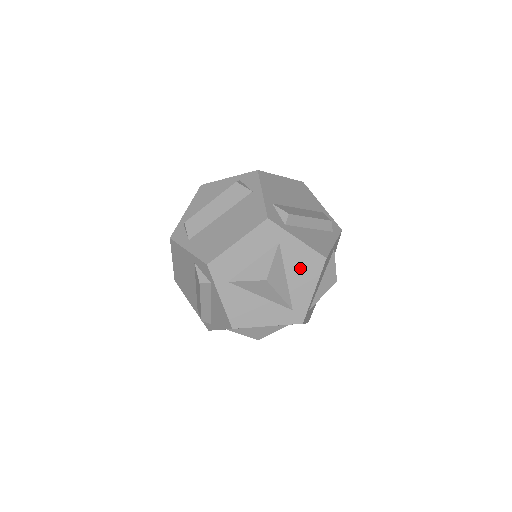
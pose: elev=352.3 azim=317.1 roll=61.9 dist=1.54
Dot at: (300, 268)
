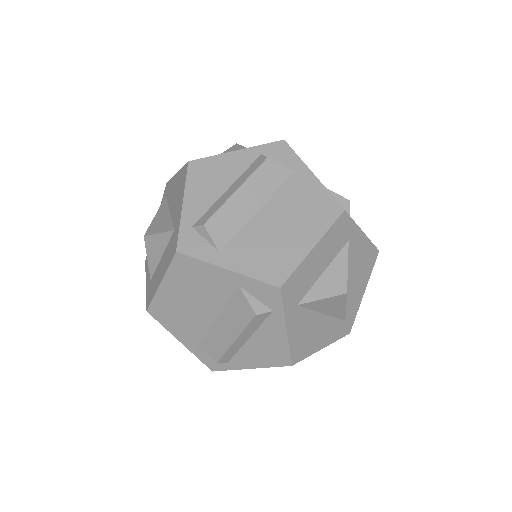
Dot at: (359, 268)
